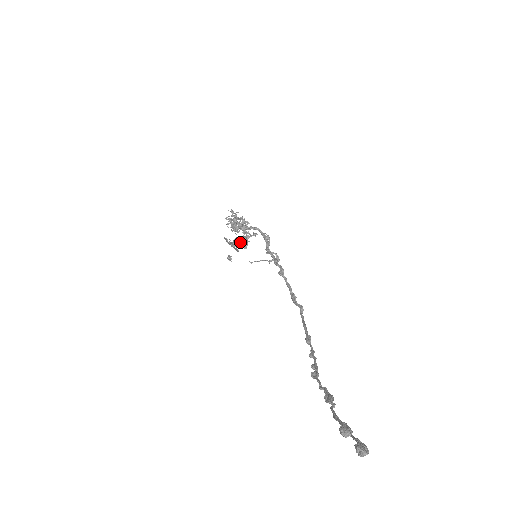
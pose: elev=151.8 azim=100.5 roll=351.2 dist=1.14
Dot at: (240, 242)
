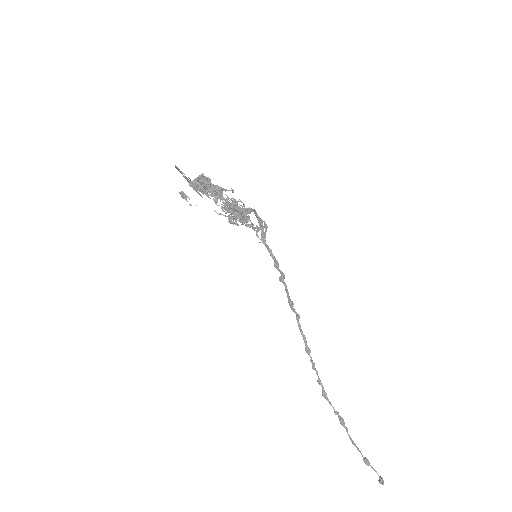
Dot at: (207, 189)
